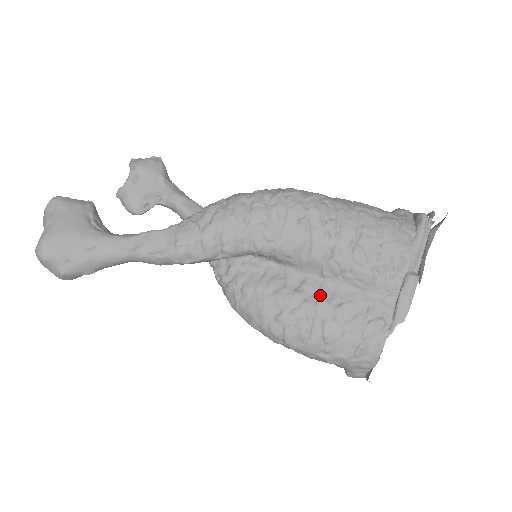
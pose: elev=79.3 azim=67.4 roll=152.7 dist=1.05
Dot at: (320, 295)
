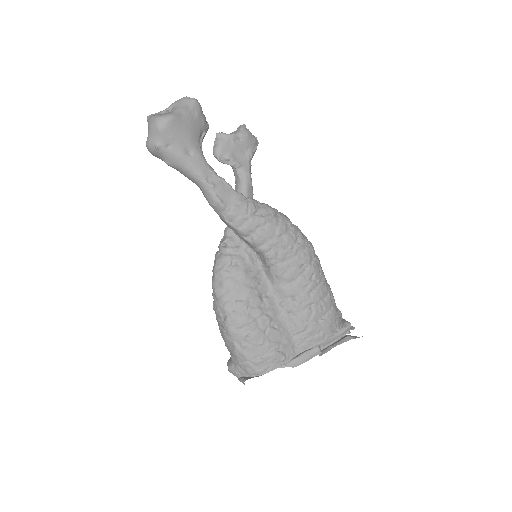
Dot at: (270, 313)
